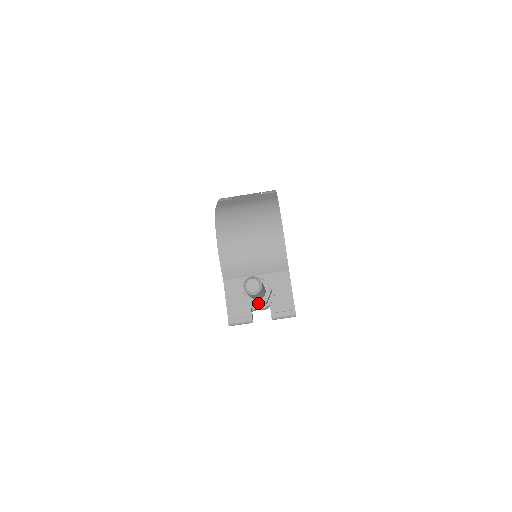
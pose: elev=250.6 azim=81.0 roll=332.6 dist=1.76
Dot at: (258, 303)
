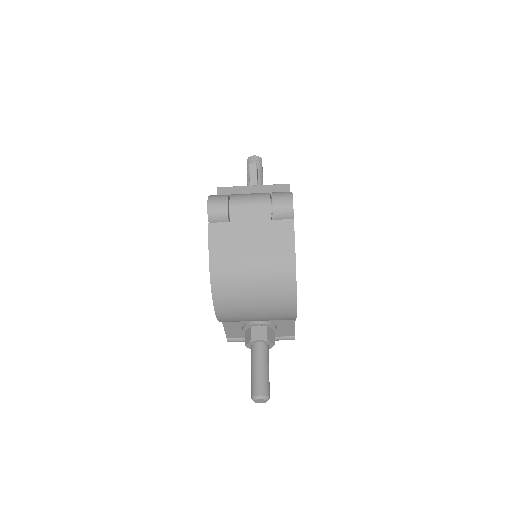
Dot at: occluded
